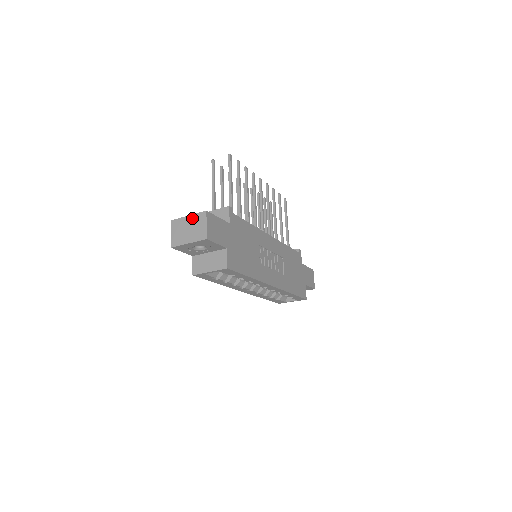
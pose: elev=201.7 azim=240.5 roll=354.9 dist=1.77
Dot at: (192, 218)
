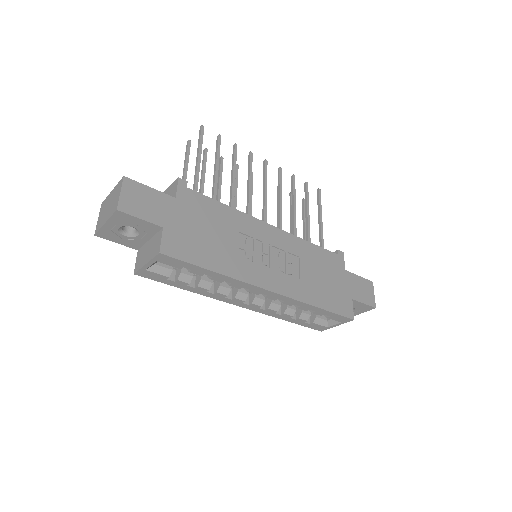
Dot at: (113, 191)
